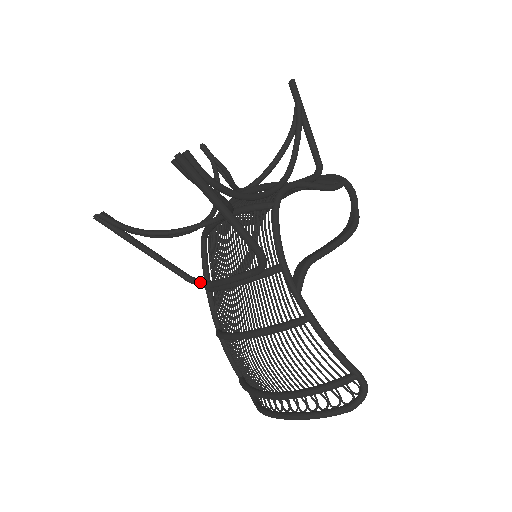
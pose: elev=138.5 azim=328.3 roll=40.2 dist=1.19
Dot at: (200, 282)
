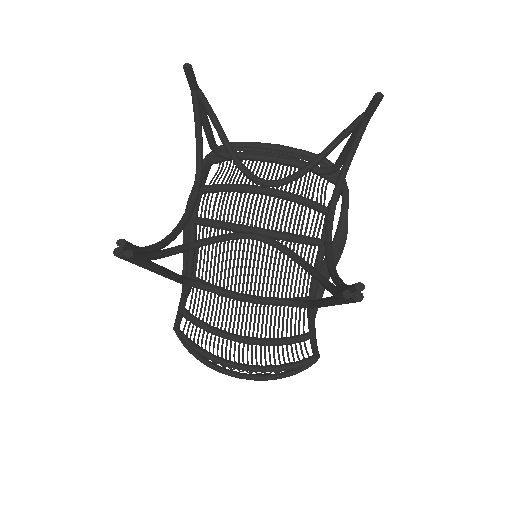
Dot at: (196, 285)
